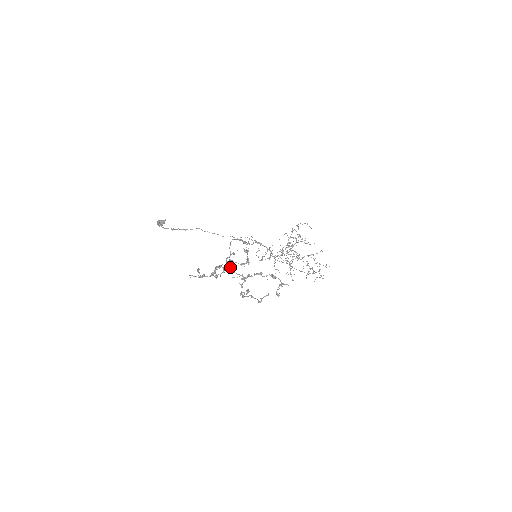
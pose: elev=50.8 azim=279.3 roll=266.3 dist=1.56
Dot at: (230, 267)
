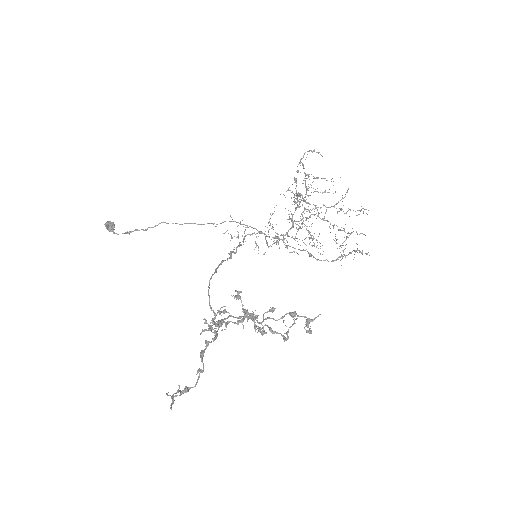
Dot at: (224, 311)
